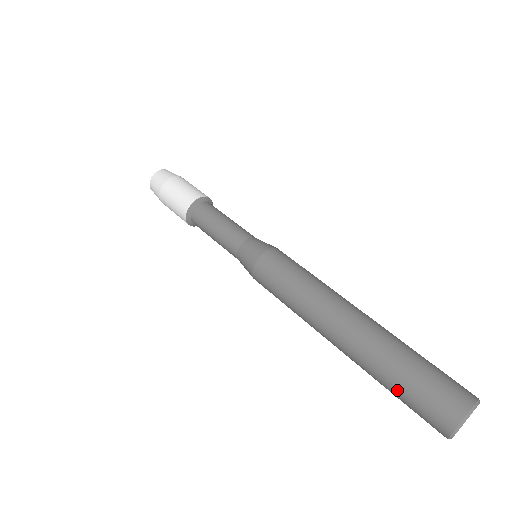
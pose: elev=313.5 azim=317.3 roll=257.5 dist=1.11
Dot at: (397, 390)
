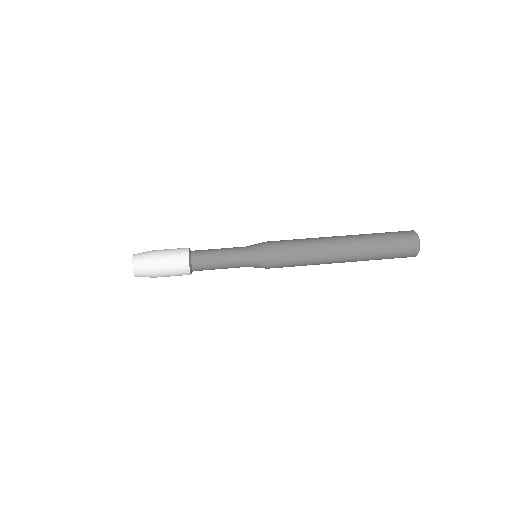
Dot at: occluded
